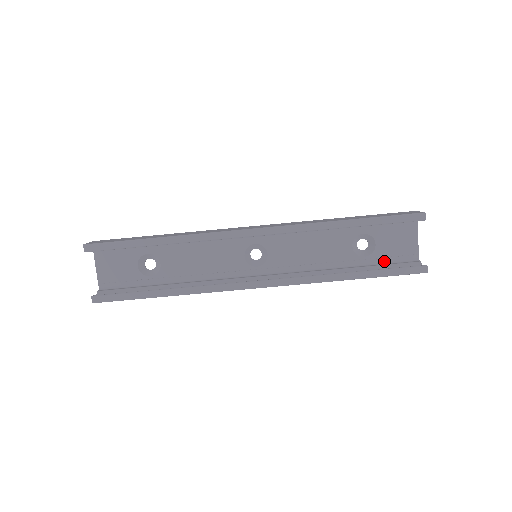
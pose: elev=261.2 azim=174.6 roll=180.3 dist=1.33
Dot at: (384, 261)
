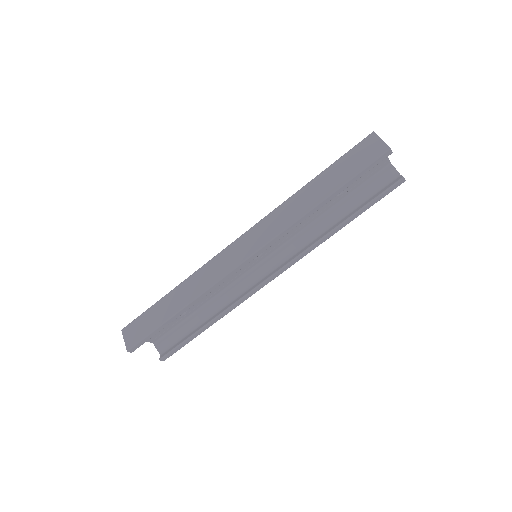
Dot at: (361, 184)
